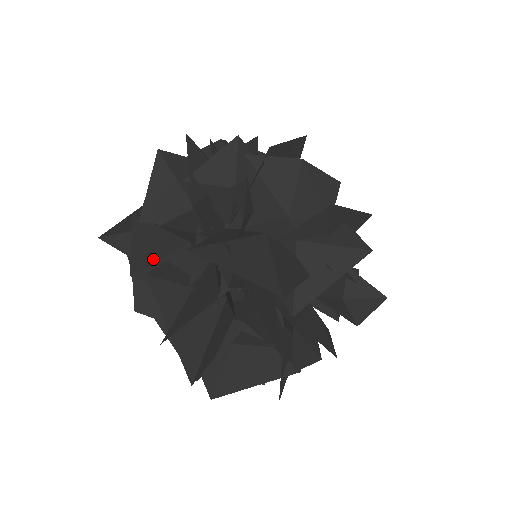
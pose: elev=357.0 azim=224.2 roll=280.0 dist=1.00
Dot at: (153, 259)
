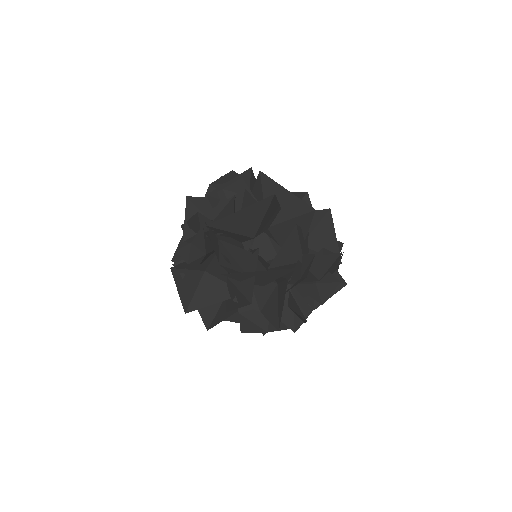
Dot at: occluded
